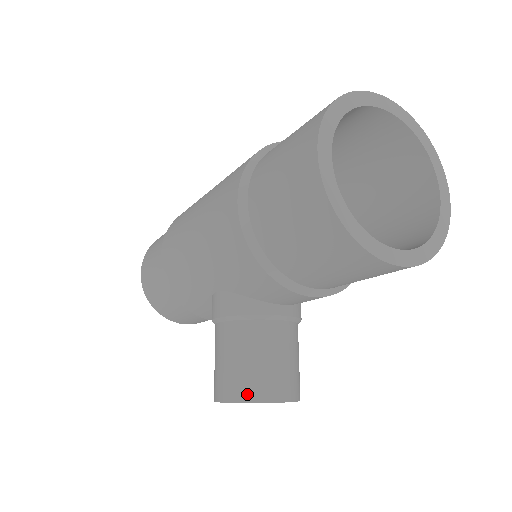
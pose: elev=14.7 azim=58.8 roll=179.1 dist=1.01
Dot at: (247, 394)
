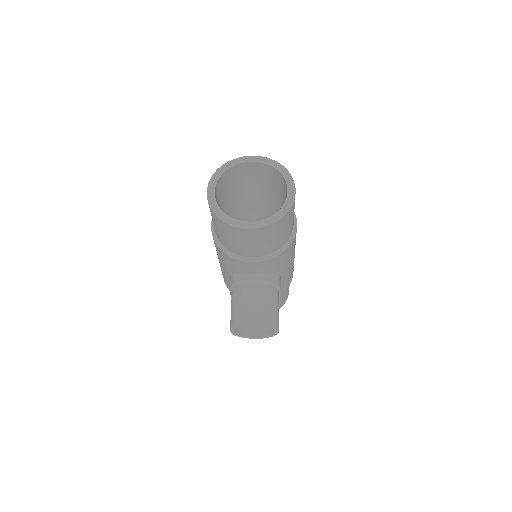
Dot at: (236, 321)
